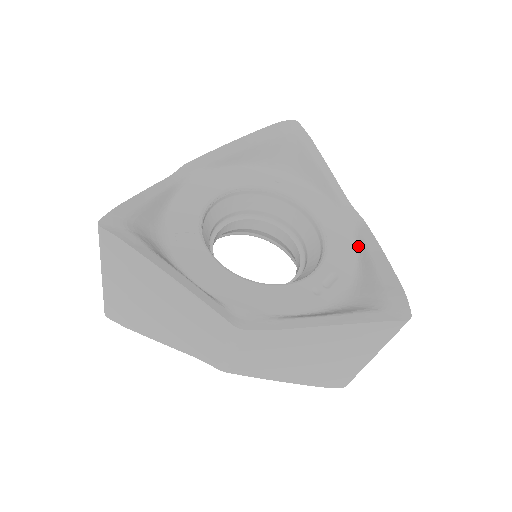
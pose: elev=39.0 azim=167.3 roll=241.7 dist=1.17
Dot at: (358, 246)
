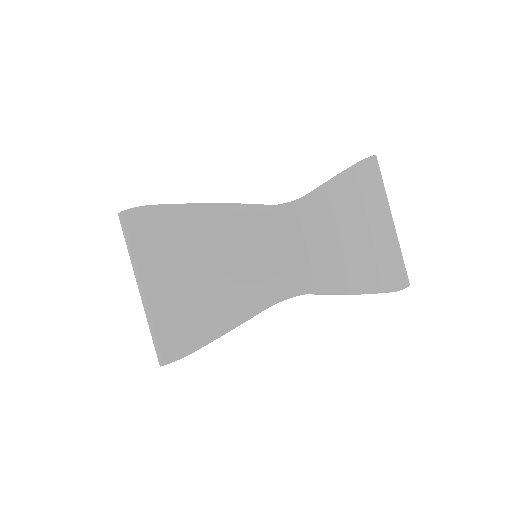
Dot at: occluded
